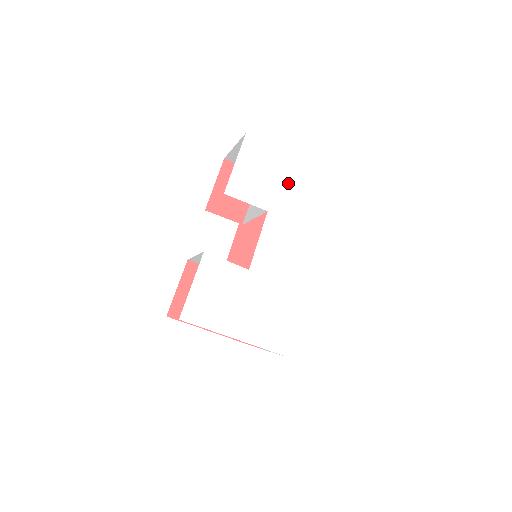
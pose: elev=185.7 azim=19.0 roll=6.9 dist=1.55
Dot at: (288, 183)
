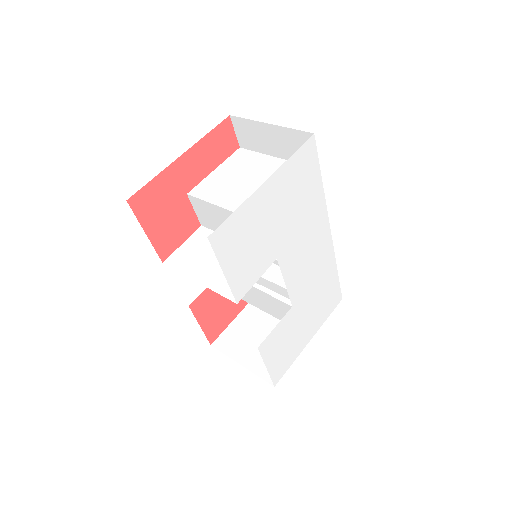
Dot at: (276, 214)
